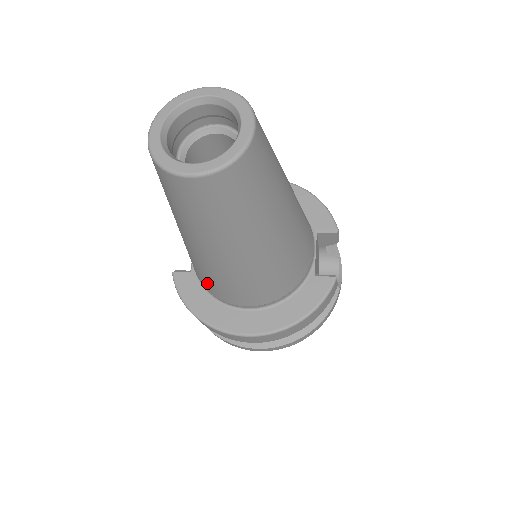
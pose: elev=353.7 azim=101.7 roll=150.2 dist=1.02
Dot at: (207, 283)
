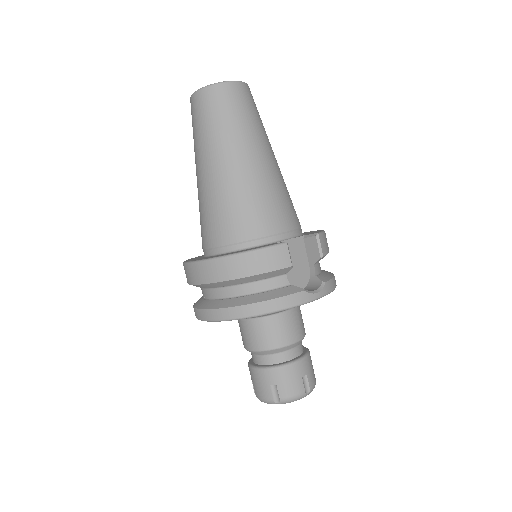
Dot at: occluded
